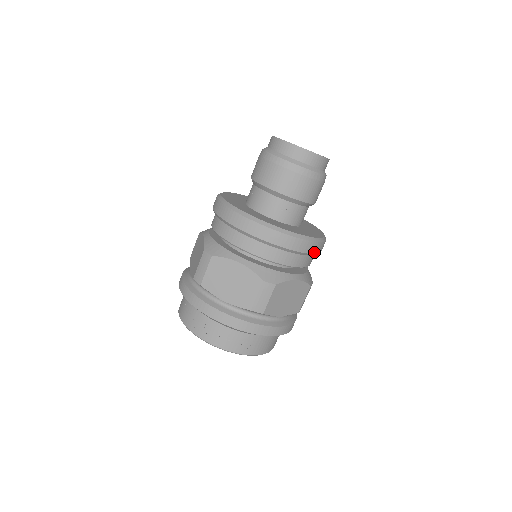
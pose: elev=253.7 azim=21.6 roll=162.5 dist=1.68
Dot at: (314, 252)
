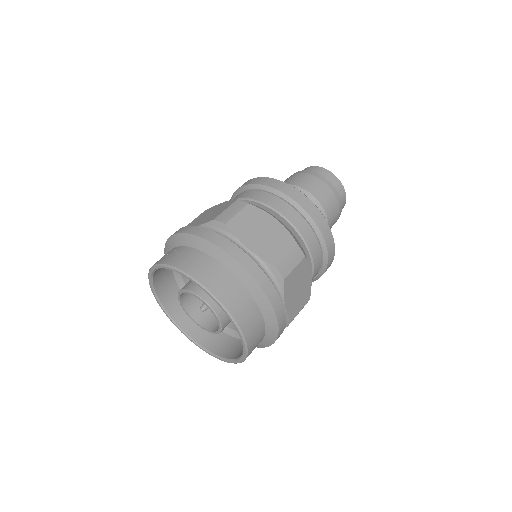
Dot at: (304, 208)
